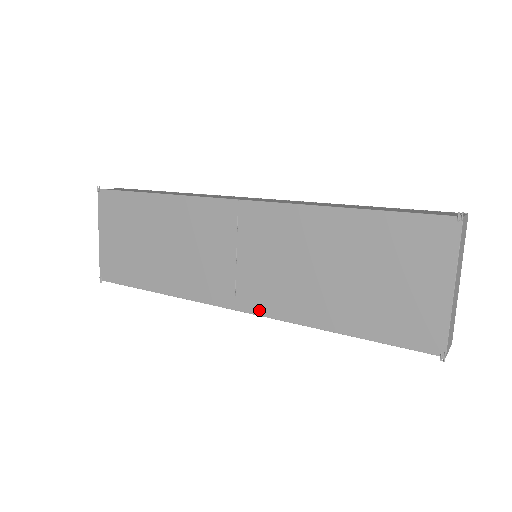
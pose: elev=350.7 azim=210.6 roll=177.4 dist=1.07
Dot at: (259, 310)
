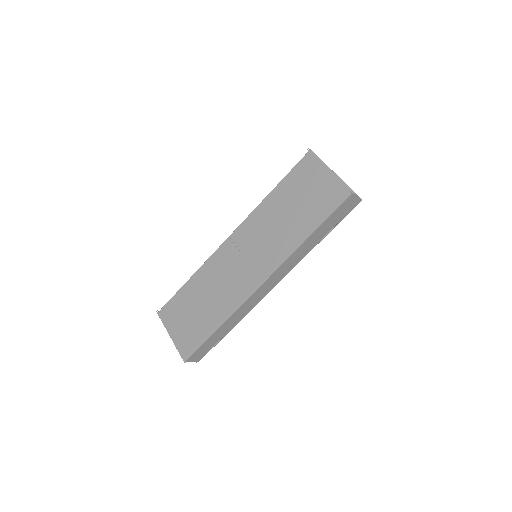
Dot at: (273, 268)
